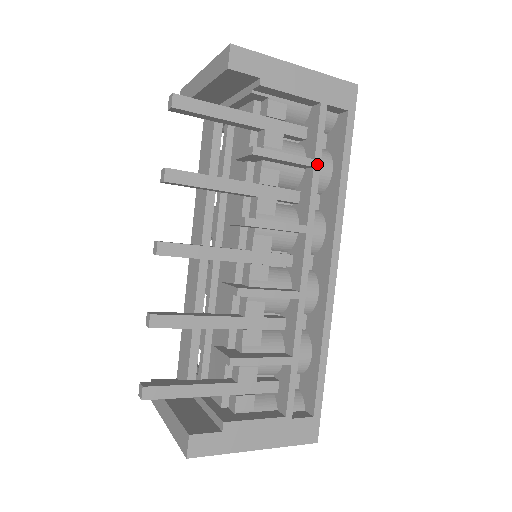
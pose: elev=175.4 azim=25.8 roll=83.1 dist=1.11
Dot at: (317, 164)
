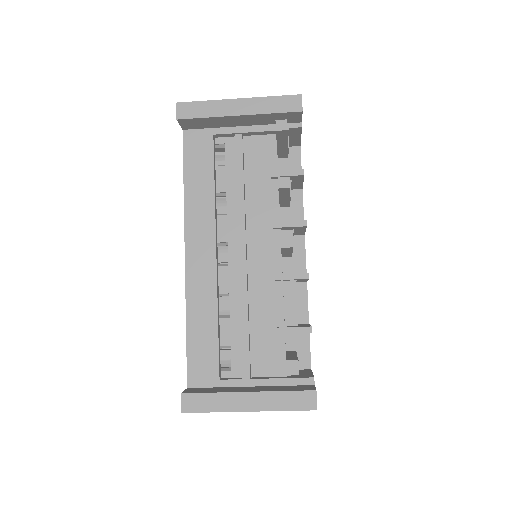
Dot at: occluded
